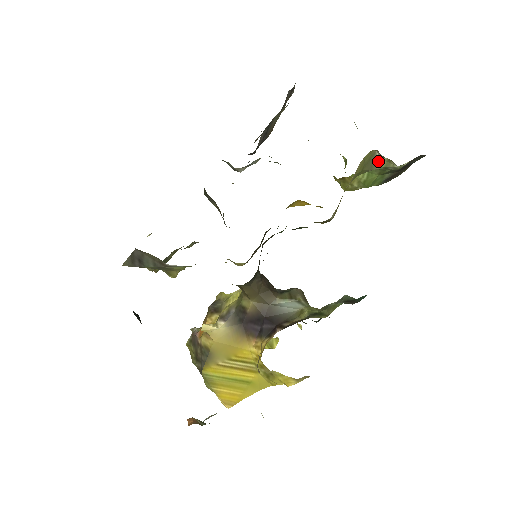
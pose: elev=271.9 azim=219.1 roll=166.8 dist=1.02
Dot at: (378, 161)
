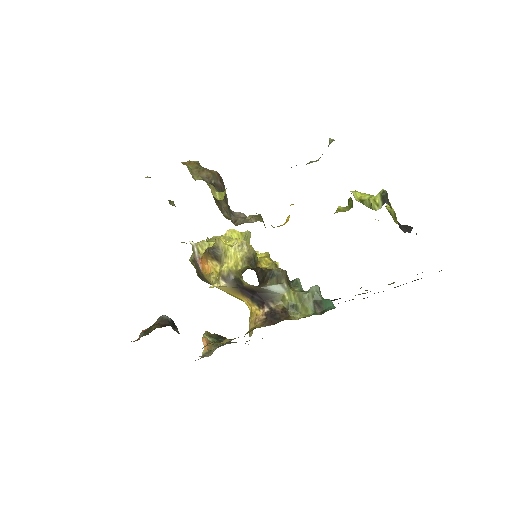
Dot at: occluded
